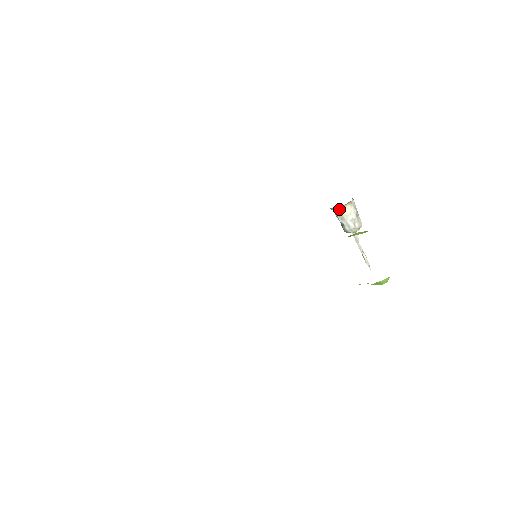
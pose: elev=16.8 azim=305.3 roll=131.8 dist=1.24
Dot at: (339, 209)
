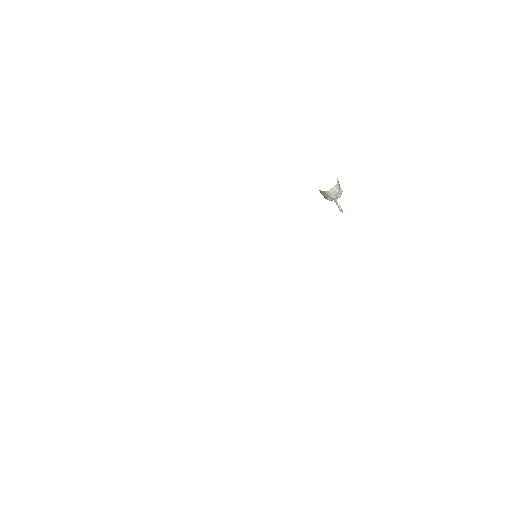
Dot at: (325, 192)
